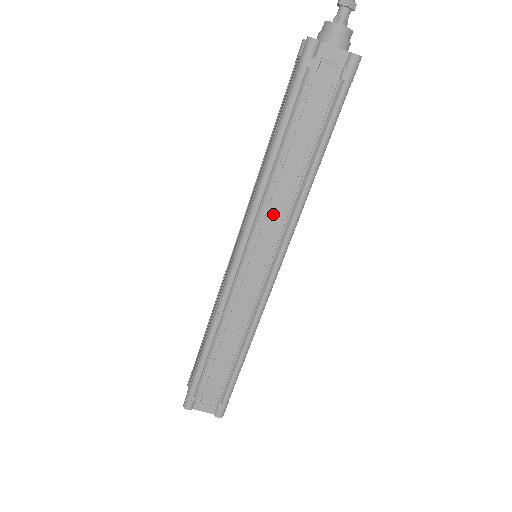
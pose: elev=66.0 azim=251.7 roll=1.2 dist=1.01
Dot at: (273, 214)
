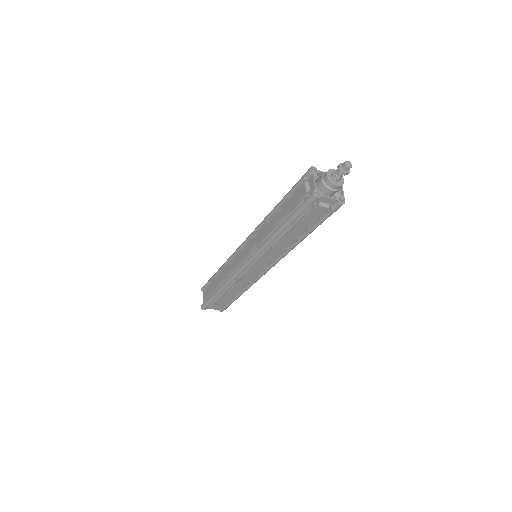
Dot at: (272, 254)
